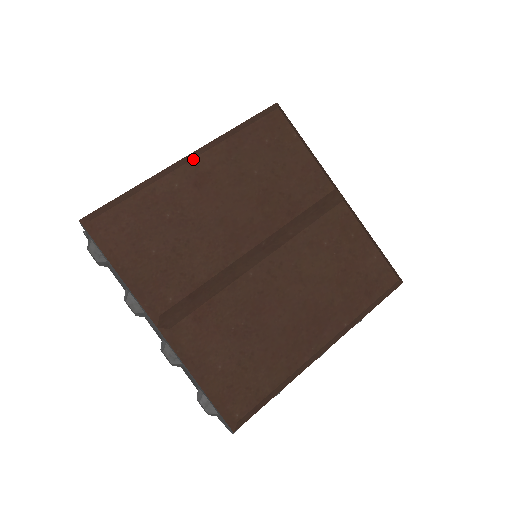
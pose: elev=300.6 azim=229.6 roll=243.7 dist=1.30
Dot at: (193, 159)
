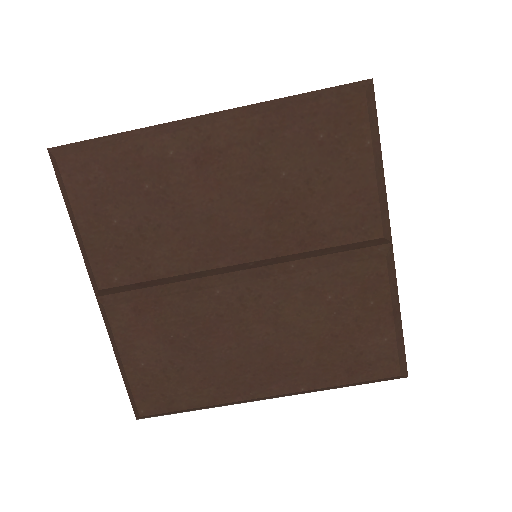
Dot at: (207, 125)
